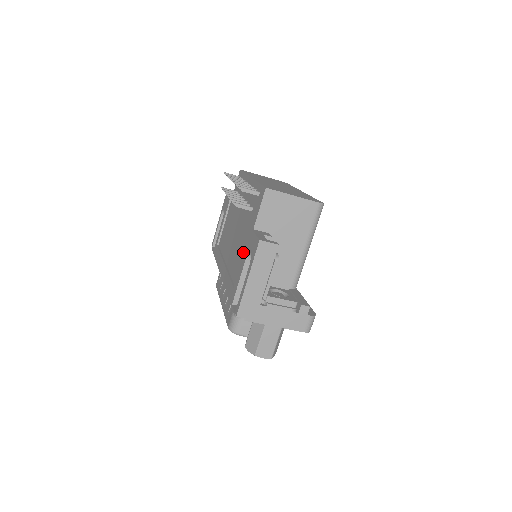
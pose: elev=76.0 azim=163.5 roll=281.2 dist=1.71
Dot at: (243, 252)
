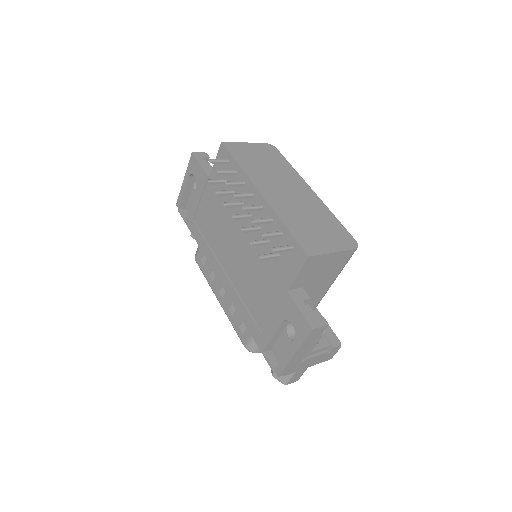
Dot at: (269, 300)
